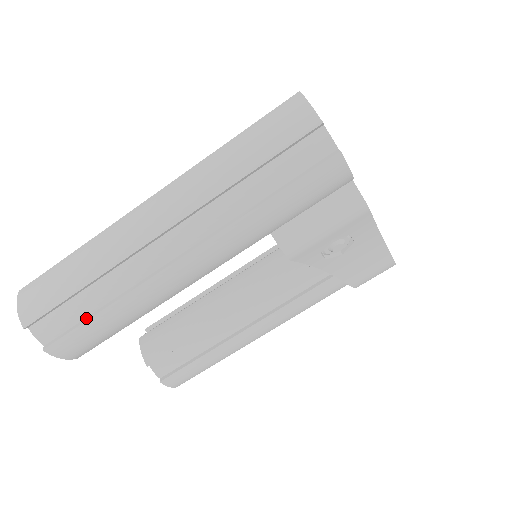
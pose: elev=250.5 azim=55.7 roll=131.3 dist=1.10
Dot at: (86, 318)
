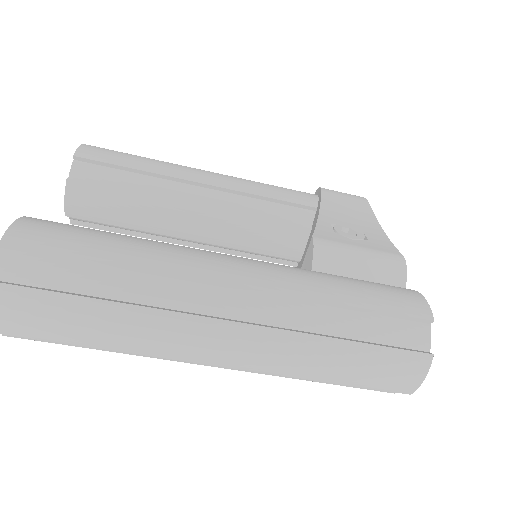
Dot at: occluded
